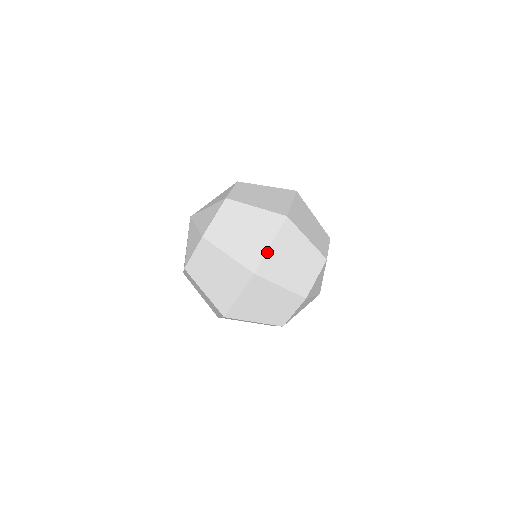
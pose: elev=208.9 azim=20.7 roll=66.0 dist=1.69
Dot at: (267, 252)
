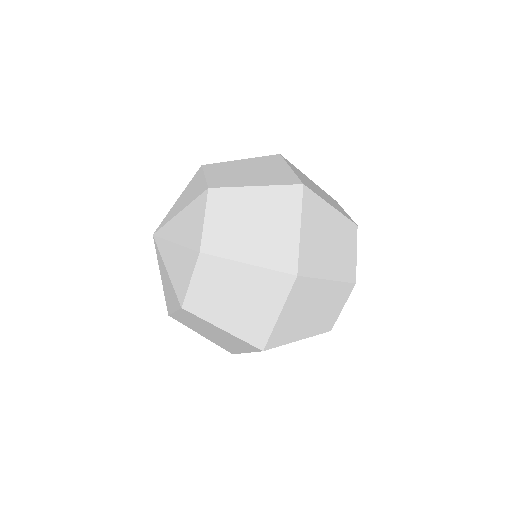
Dot at: (300, 240)
